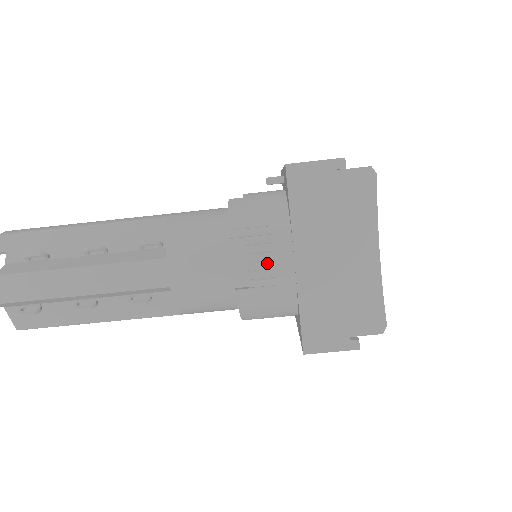
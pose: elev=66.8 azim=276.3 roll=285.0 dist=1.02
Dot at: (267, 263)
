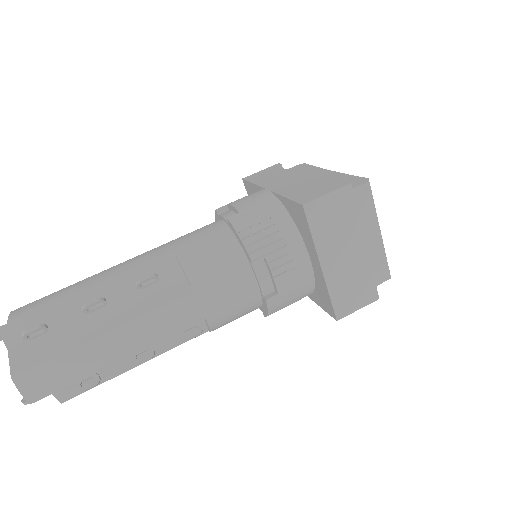
Dot at: (246, 198)
